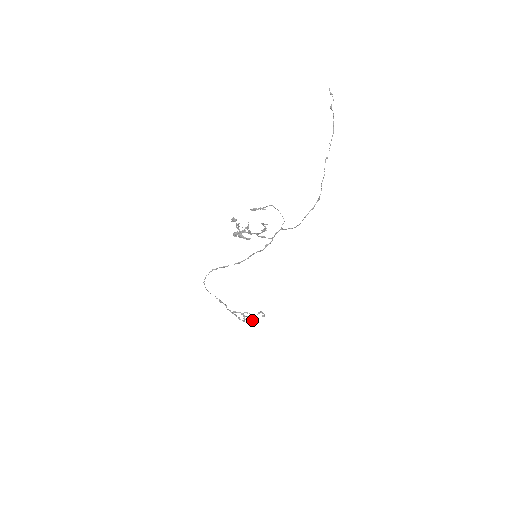
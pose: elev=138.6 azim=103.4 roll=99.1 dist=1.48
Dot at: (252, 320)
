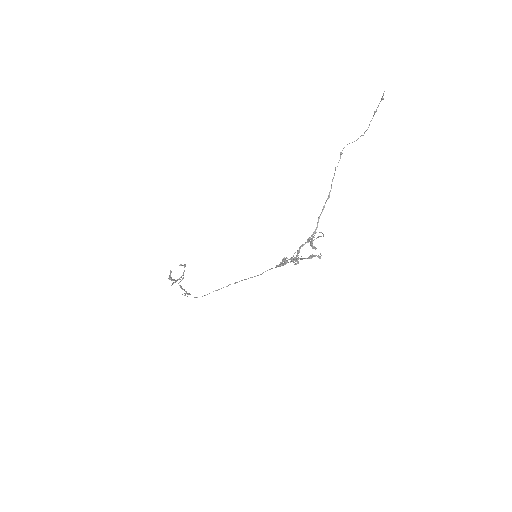
Dot at: (182, 279)
